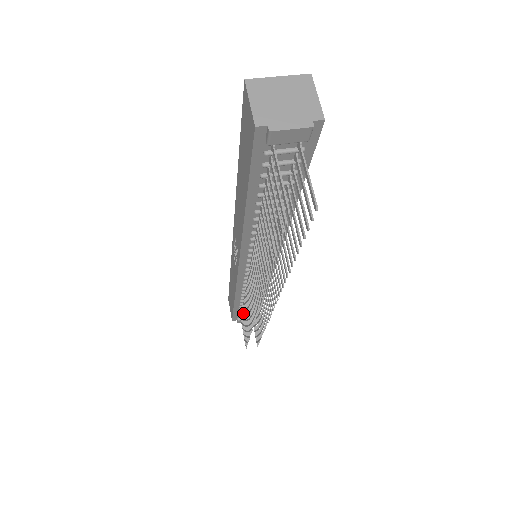
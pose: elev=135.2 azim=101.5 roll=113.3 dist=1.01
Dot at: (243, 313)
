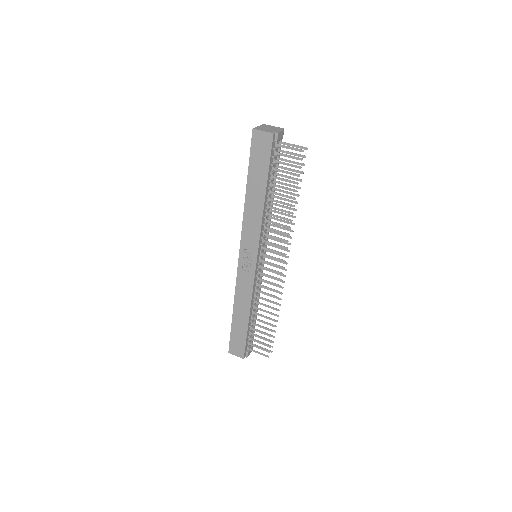
Dot at: (254, 329)
